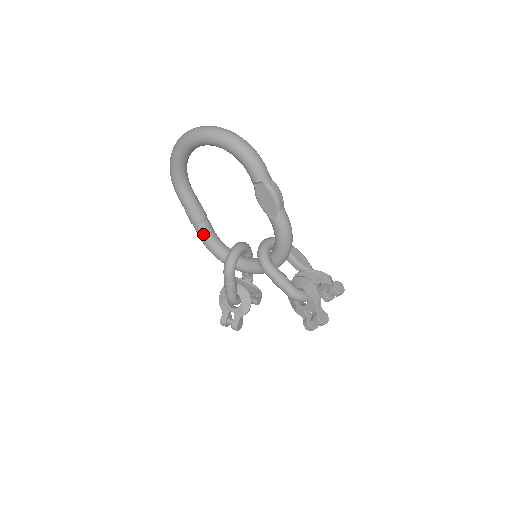
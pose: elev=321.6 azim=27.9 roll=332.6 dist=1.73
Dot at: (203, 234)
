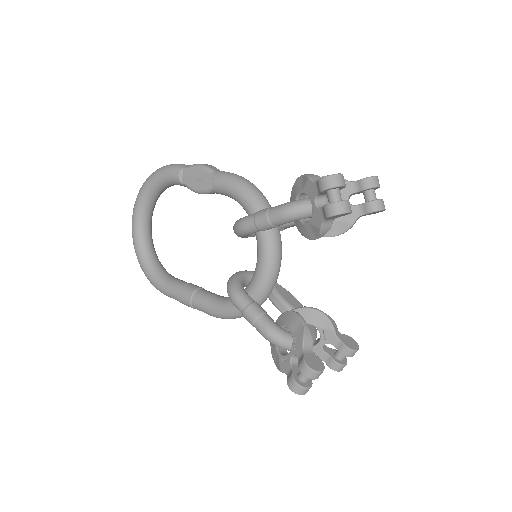
Dot at: (204, 302)
